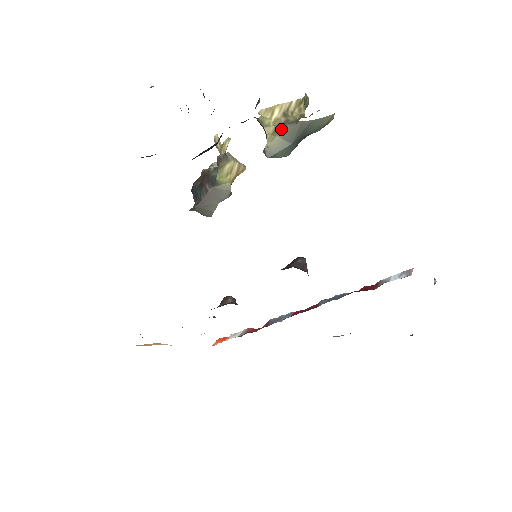
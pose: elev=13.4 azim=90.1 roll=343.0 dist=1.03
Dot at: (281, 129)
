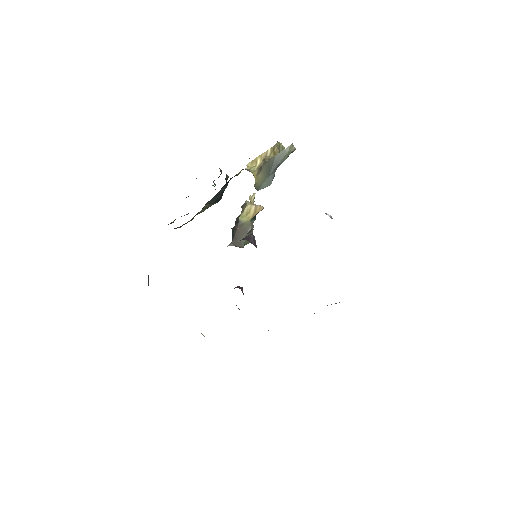
Dot at: (260, 169)
